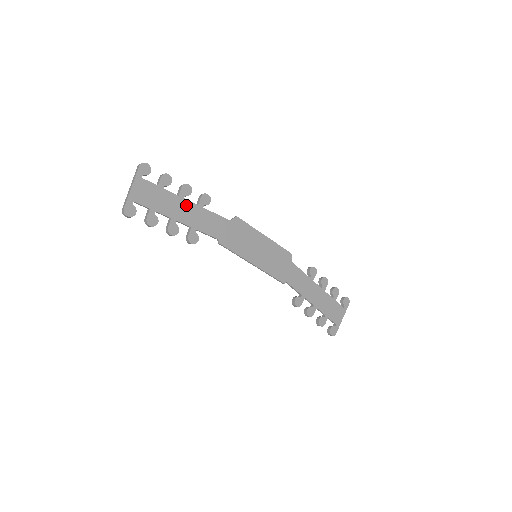
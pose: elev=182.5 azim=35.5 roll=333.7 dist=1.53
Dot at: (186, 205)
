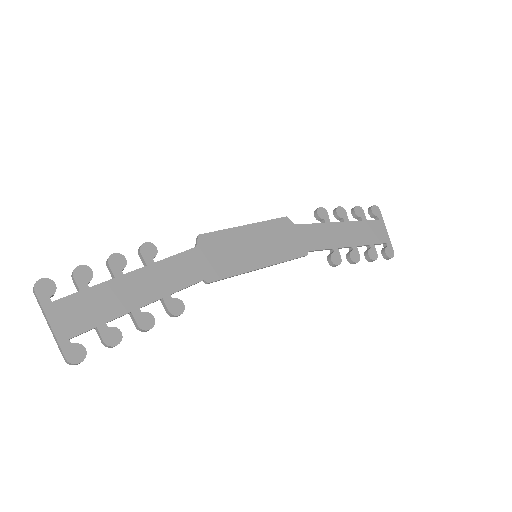
Dot at: (133, 280)
